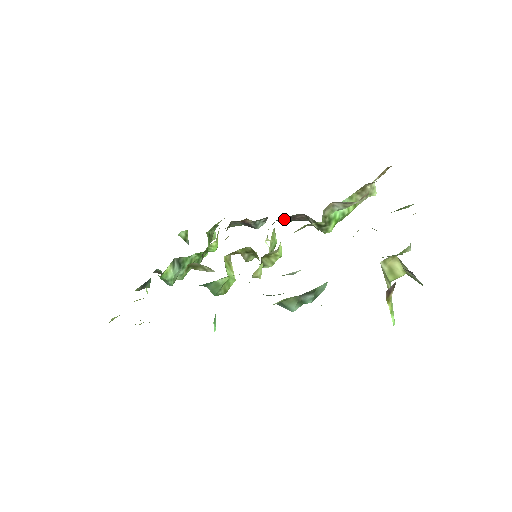
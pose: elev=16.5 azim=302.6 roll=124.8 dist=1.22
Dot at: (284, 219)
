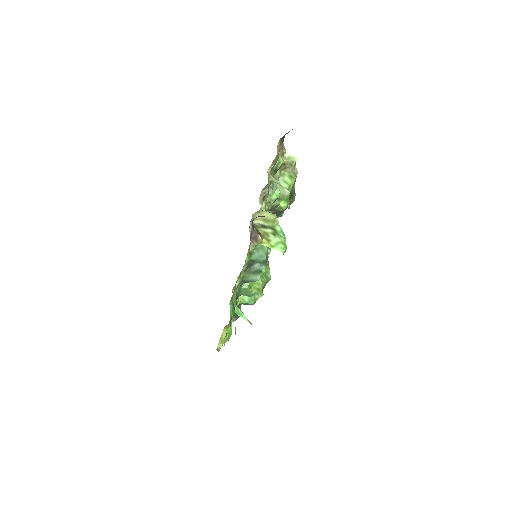
Dot at: occluded
